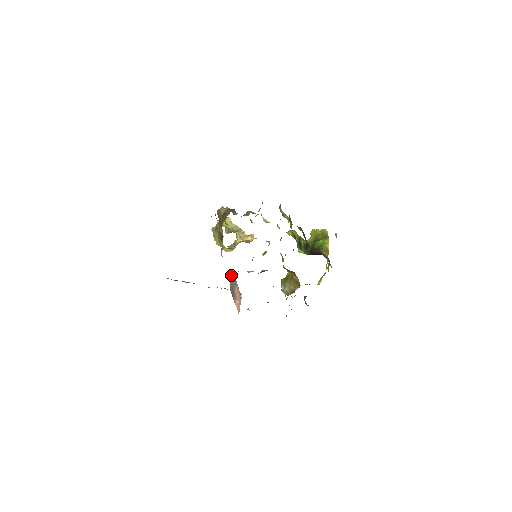
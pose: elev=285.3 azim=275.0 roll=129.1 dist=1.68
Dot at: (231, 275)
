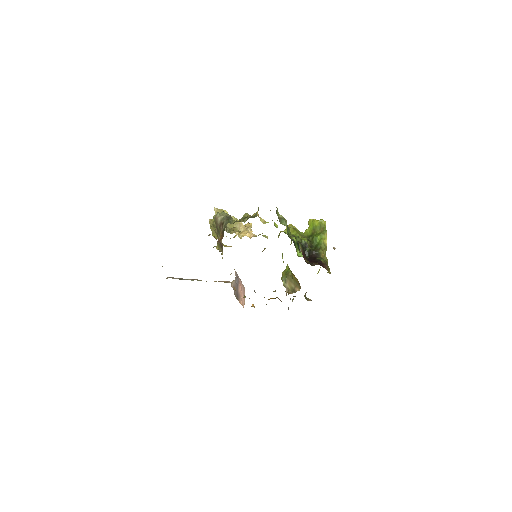
Dot at: (234, 280)
